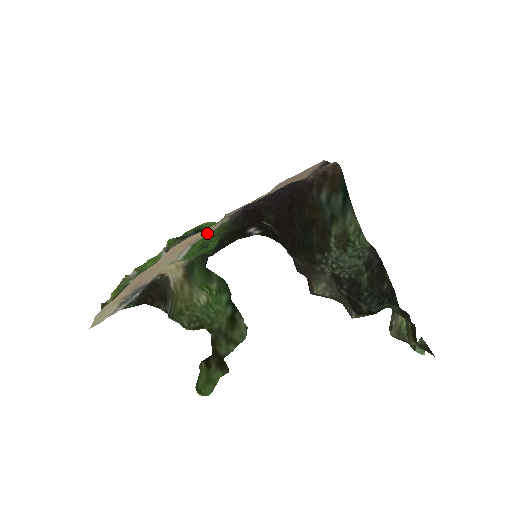
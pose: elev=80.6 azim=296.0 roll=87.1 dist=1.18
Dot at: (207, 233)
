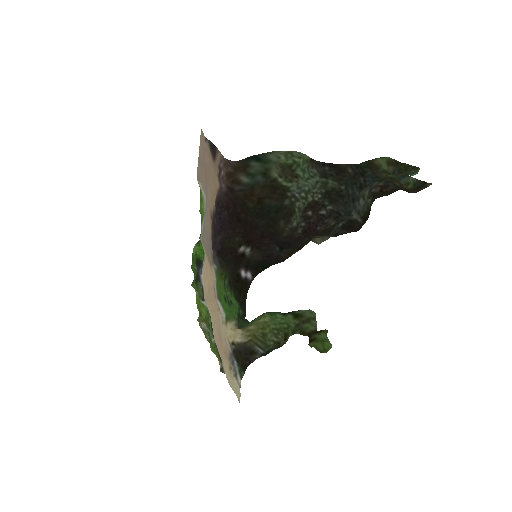
Dot at: (213, 278)
